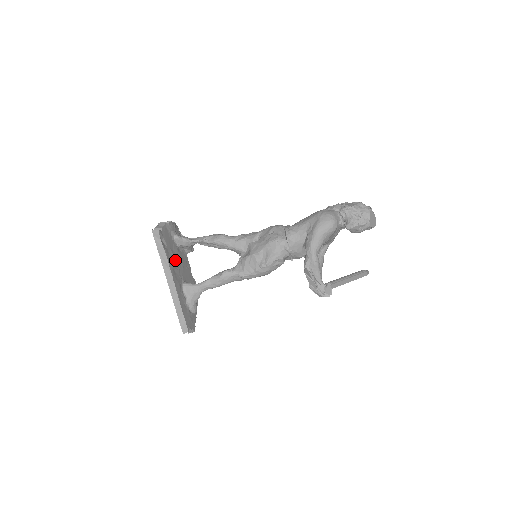
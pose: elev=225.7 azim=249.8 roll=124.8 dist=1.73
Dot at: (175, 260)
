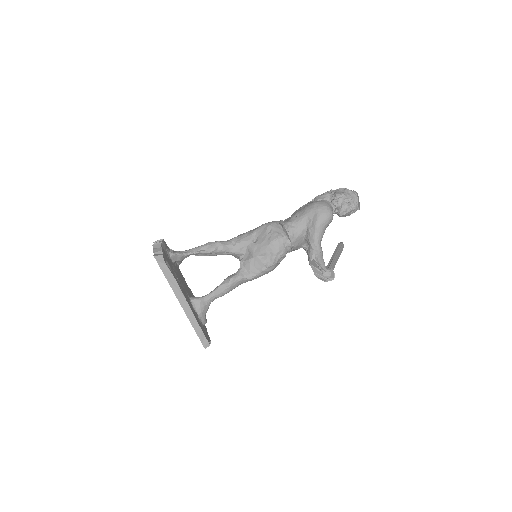
Dot at: (178, 279)
